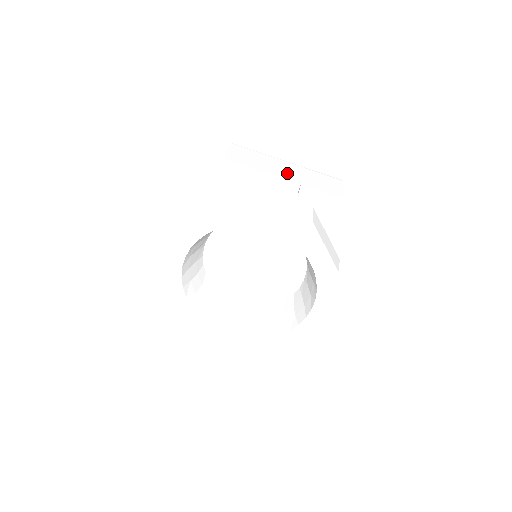
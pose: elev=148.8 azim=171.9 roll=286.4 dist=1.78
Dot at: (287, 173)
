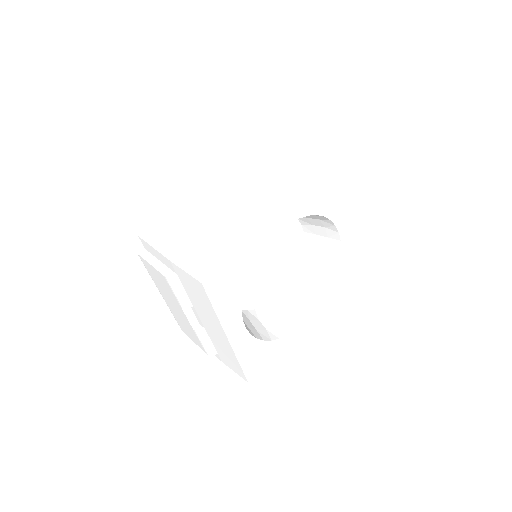
Dot at: occluded
